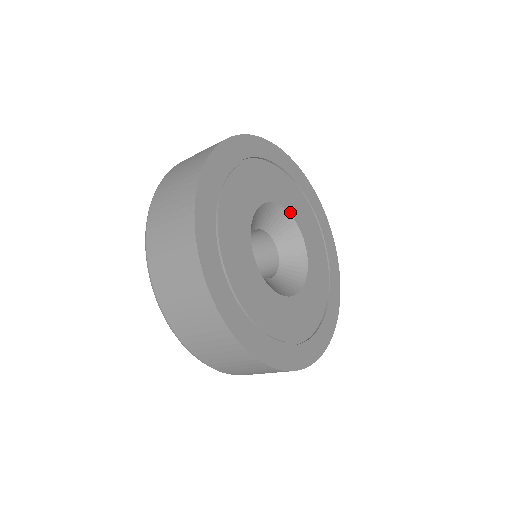
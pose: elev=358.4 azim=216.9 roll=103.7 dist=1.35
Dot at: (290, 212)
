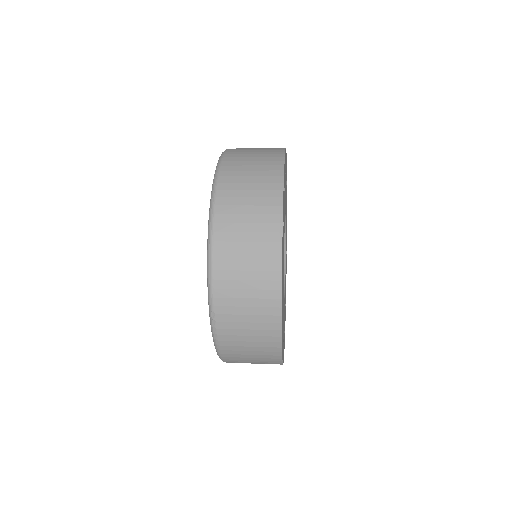
Dot at: occluded
